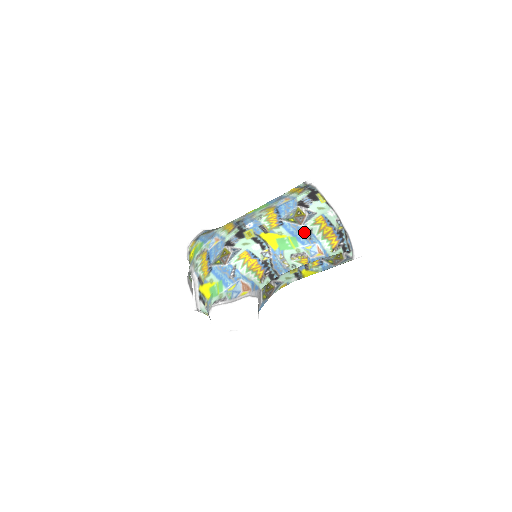
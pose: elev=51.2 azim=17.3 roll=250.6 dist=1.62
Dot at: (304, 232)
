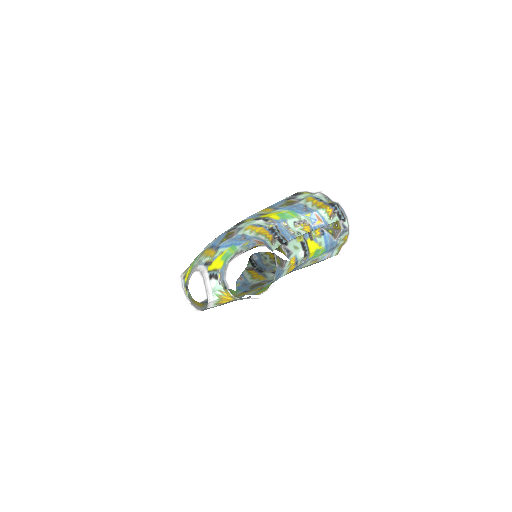
Dot at: (300, 207)
